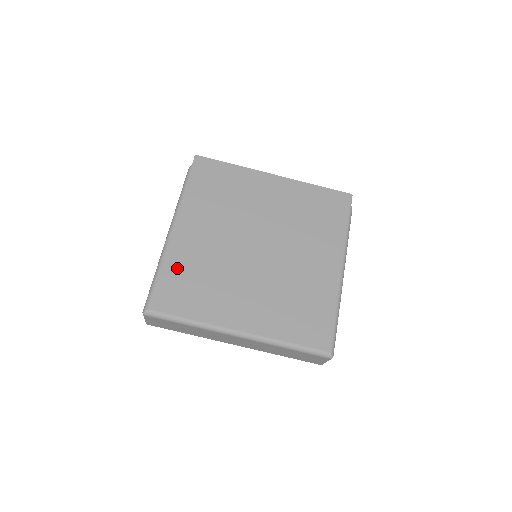
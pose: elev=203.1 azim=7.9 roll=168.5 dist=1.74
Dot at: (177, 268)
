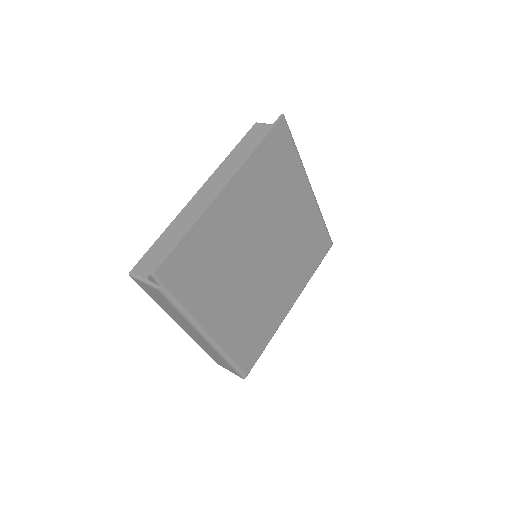
Dot at: (238, 342)
